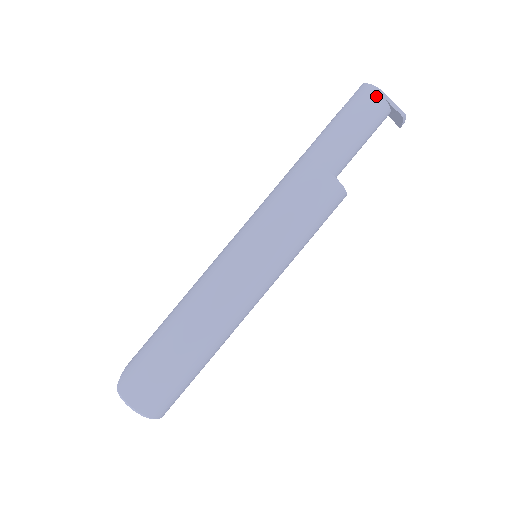
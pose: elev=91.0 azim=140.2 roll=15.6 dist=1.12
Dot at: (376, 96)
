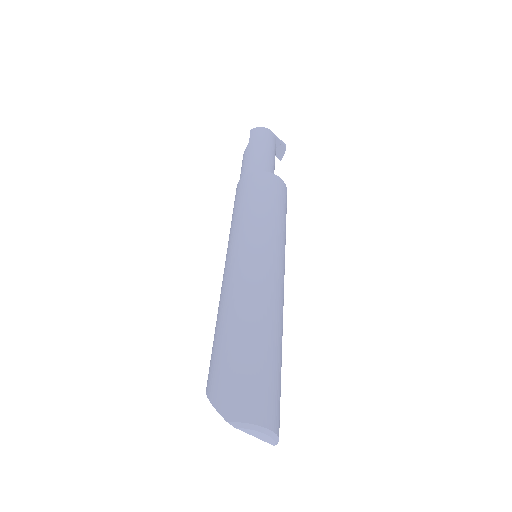
Dot at: (268, 132)
